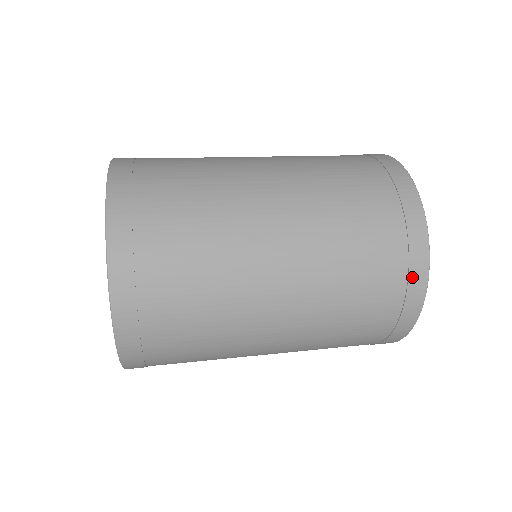
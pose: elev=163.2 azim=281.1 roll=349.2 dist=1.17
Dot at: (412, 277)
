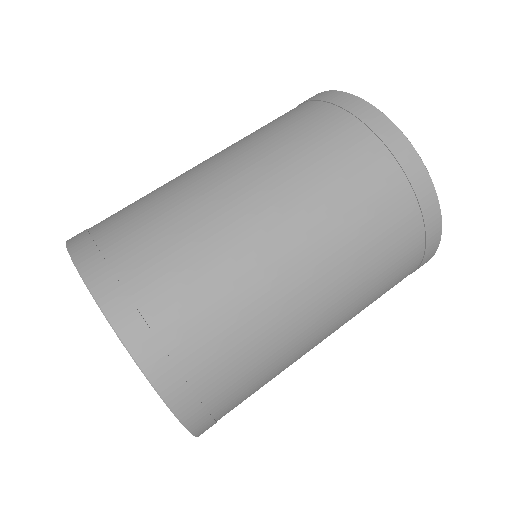
Dot at: occluded
